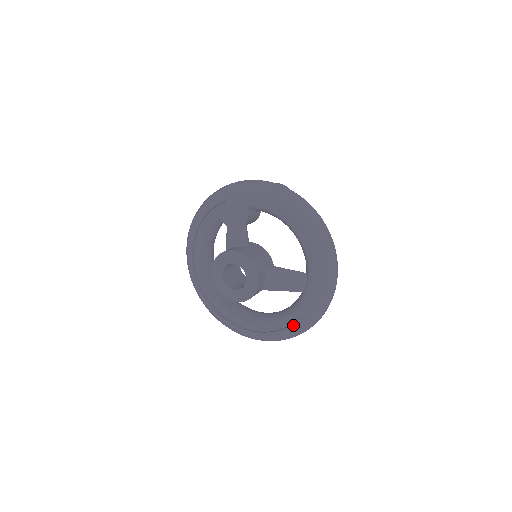
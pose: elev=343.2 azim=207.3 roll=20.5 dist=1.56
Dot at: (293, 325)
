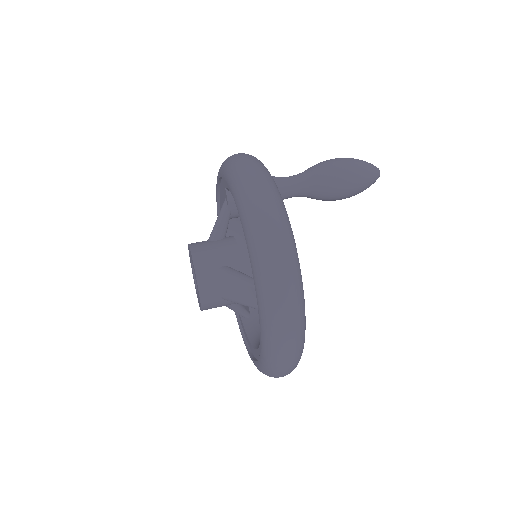
Dot at: (260, 357)
